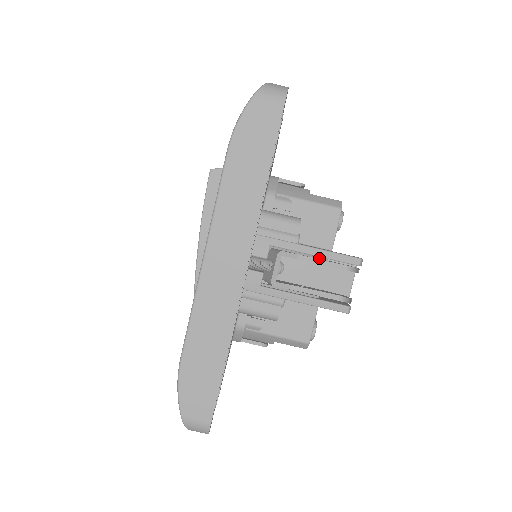
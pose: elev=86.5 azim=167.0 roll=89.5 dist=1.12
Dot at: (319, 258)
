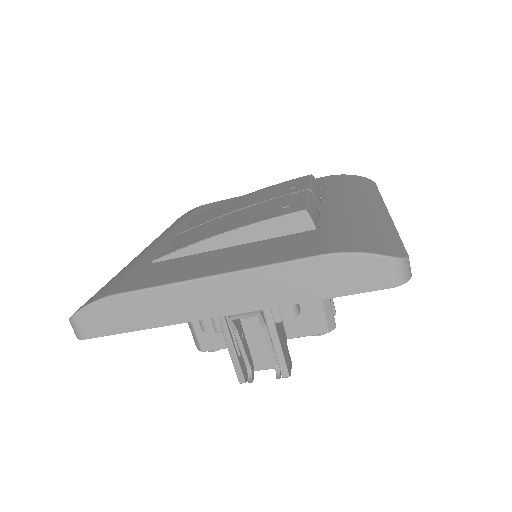
Dot at: (273, 344)
